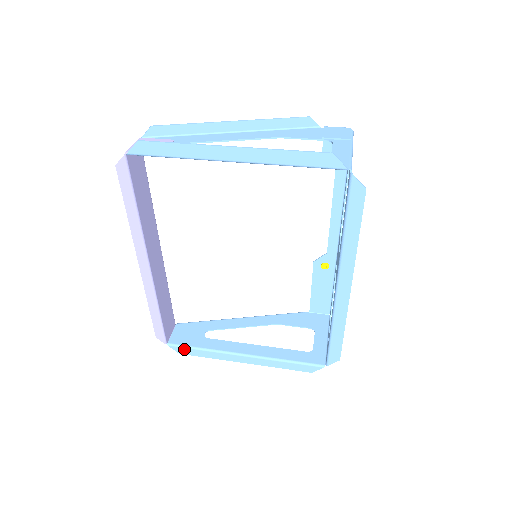
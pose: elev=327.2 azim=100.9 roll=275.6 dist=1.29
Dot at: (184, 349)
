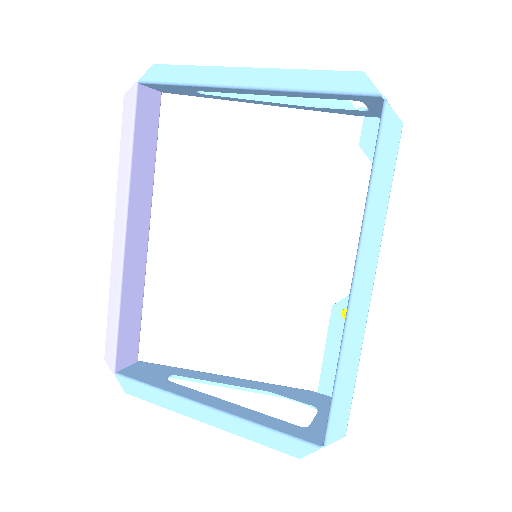
Dot at: (133, 385)
